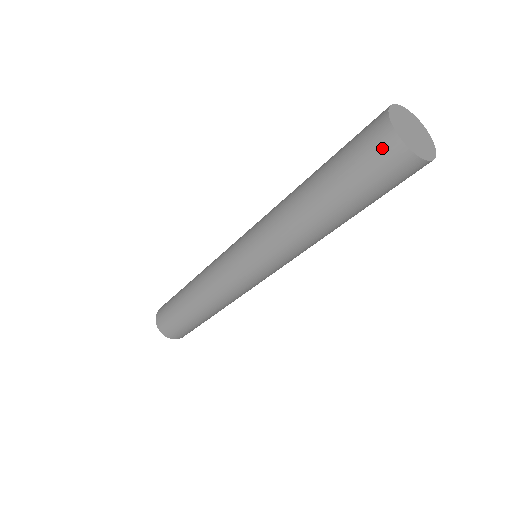
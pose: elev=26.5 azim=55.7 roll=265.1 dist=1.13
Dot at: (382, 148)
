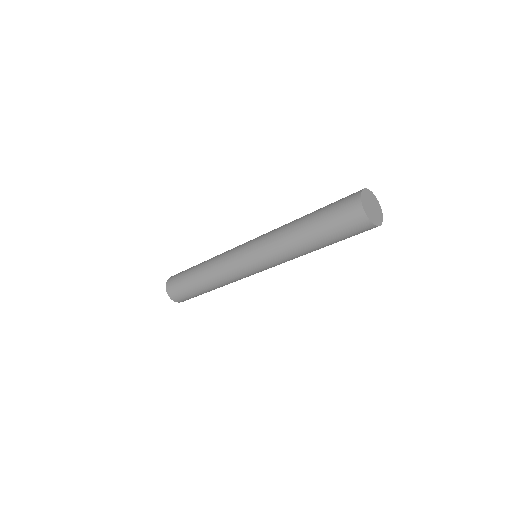
Dot at: (352, 211)
